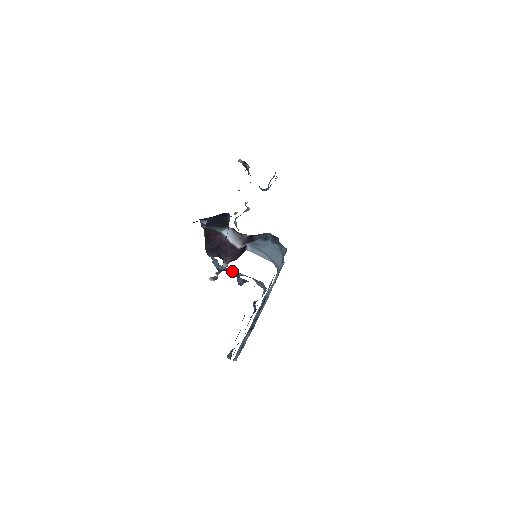
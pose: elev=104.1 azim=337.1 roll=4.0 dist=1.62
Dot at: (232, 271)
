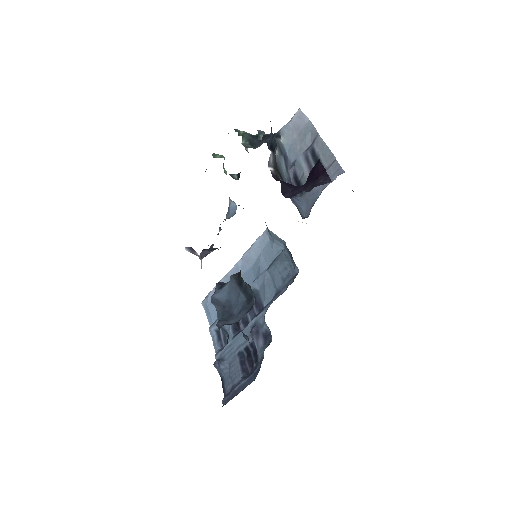
Dot at: occluded
